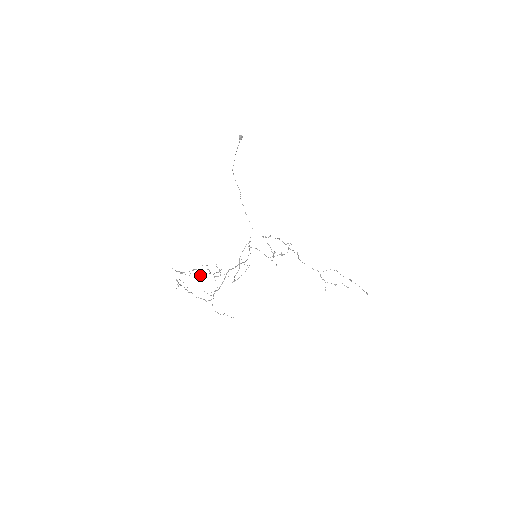
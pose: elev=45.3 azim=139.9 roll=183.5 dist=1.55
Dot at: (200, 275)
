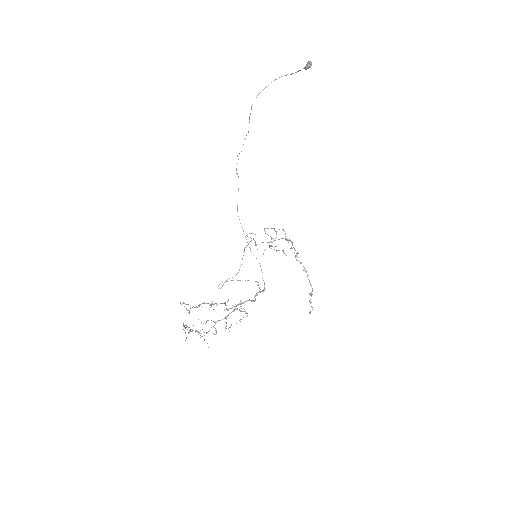
Dot at: occluded
